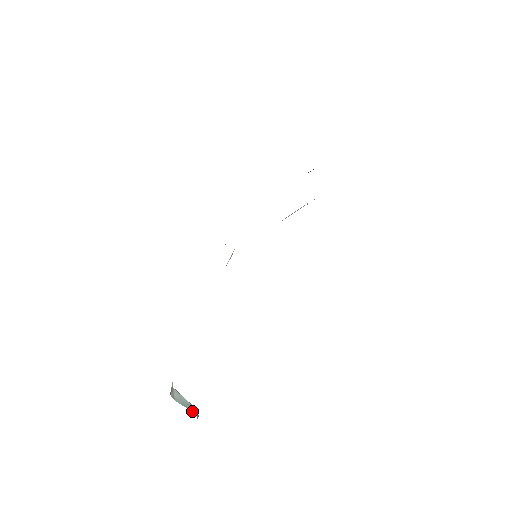
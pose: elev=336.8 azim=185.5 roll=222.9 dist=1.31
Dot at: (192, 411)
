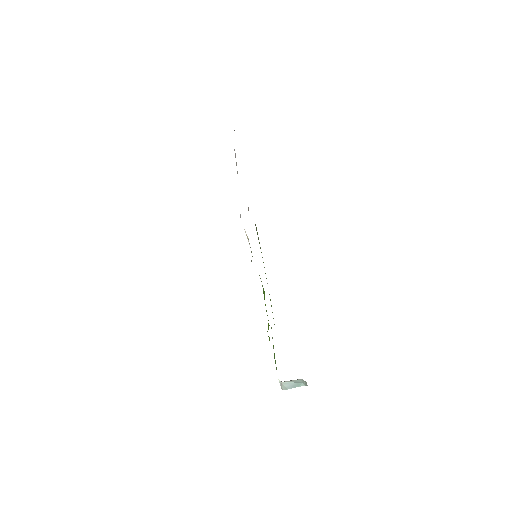
Dot at: (300, 386)
